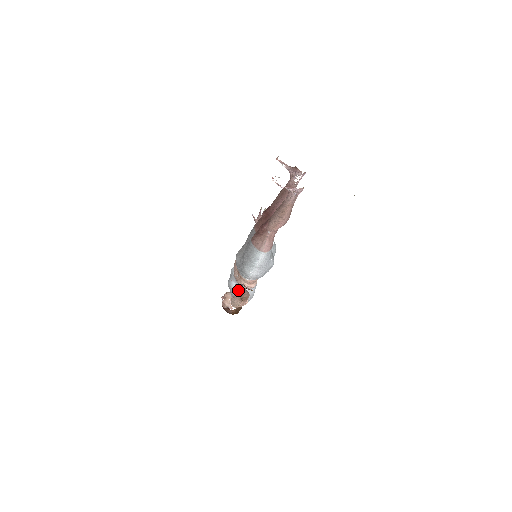
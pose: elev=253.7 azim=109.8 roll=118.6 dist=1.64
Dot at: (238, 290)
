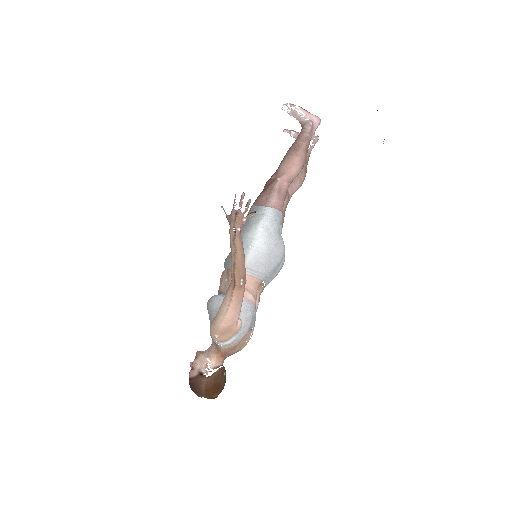
Dot at: (232, 224)
